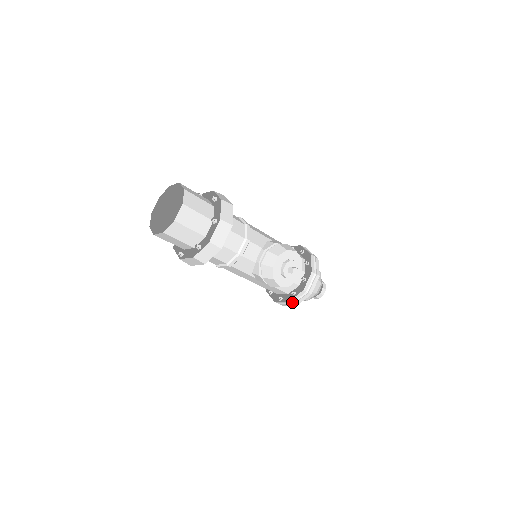
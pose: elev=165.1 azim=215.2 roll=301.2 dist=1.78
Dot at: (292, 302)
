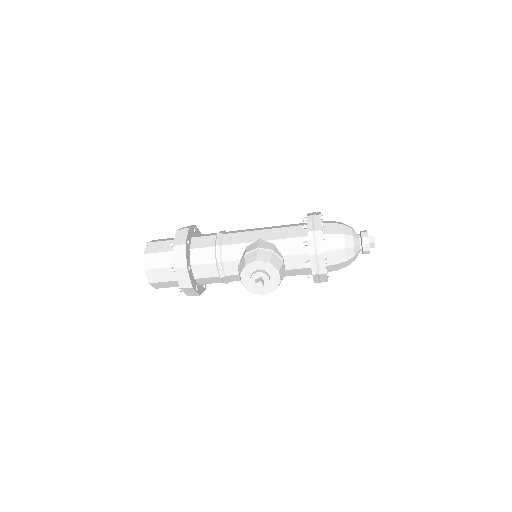
Dot at: (318, 282)
